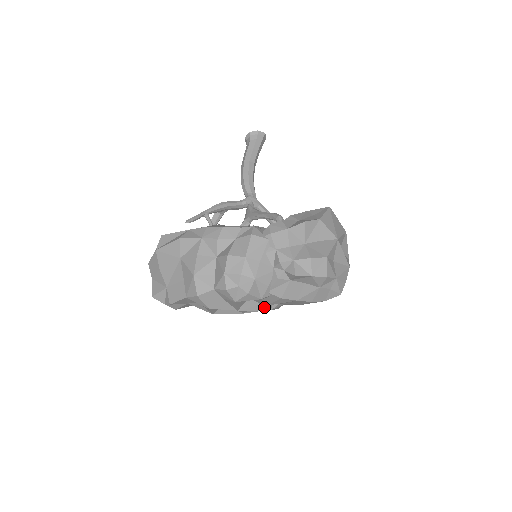
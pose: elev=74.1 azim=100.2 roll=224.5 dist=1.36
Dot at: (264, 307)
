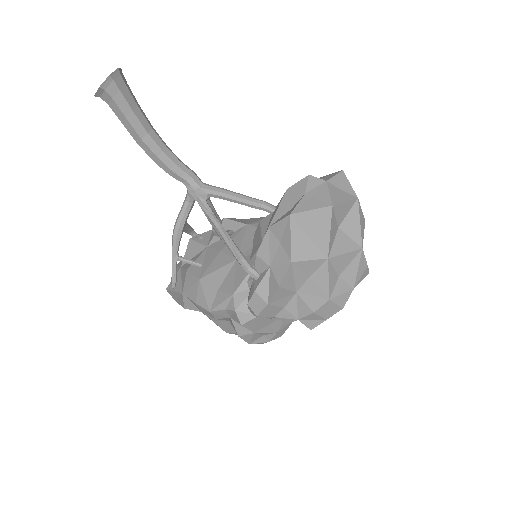
Dot at: occluded
